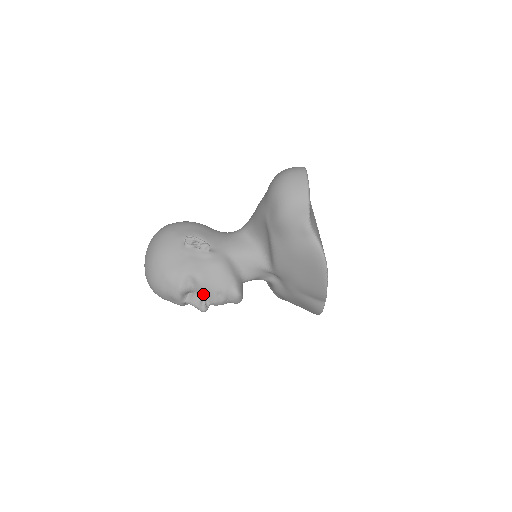
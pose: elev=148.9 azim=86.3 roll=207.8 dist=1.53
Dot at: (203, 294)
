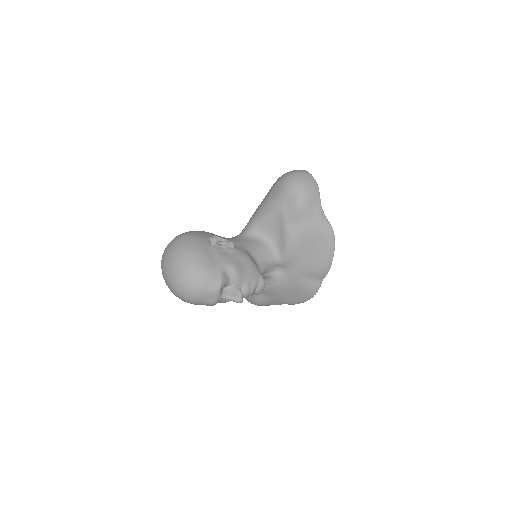
Dot at: (238, 286)
